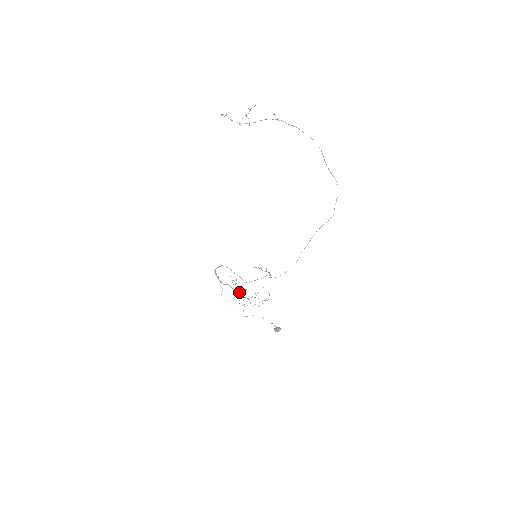
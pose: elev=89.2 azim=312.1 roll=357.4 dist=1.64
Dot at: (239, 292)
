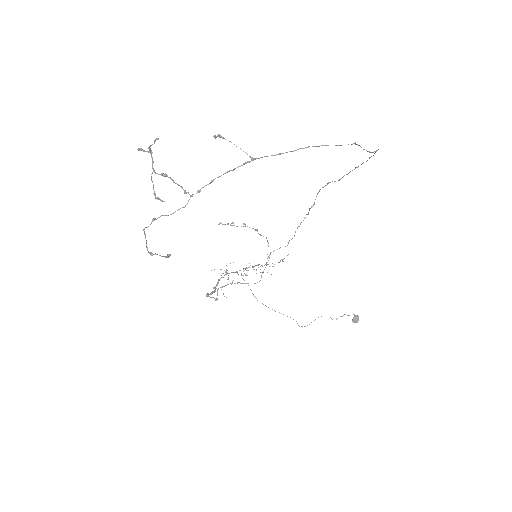
Dot at: occluded
